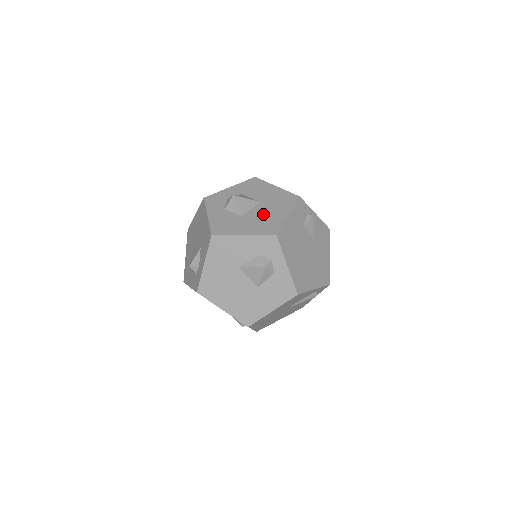
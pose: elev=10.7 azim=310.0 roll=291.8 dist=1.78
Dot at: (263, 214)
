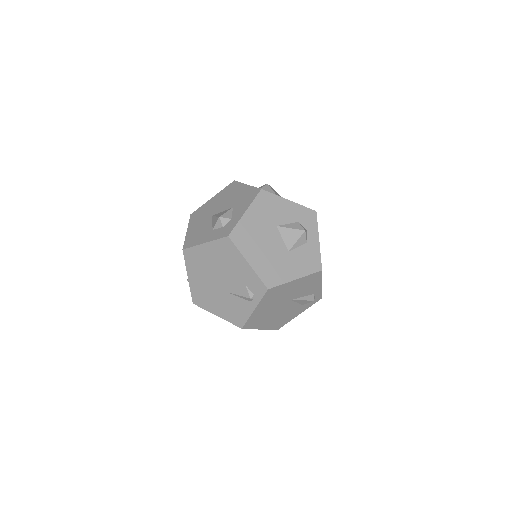
Dot at: occluded
